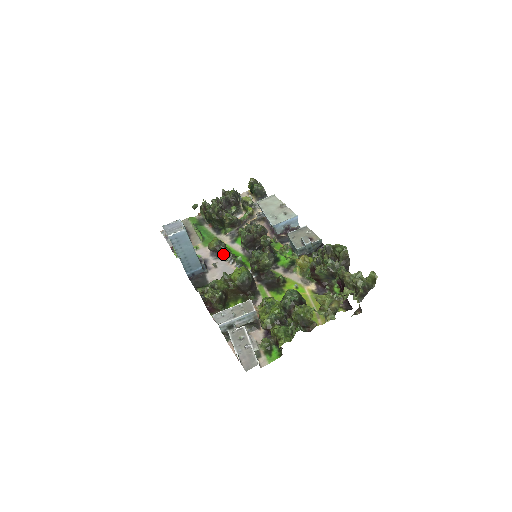
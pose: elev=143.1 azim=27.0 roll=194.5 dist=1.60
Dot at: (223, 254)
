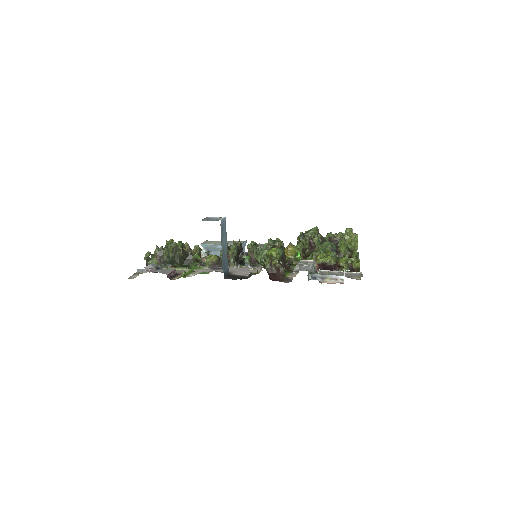
Dot at: occluded
